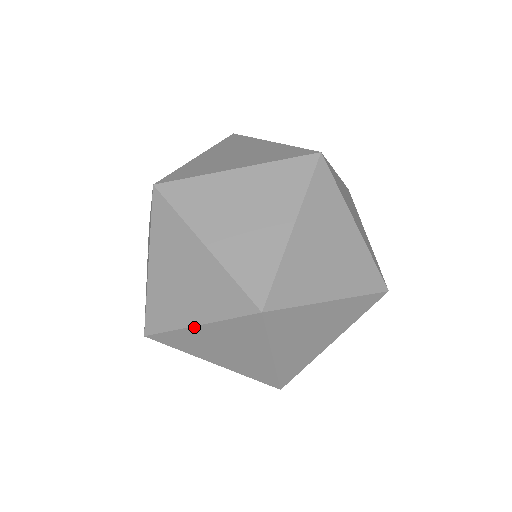
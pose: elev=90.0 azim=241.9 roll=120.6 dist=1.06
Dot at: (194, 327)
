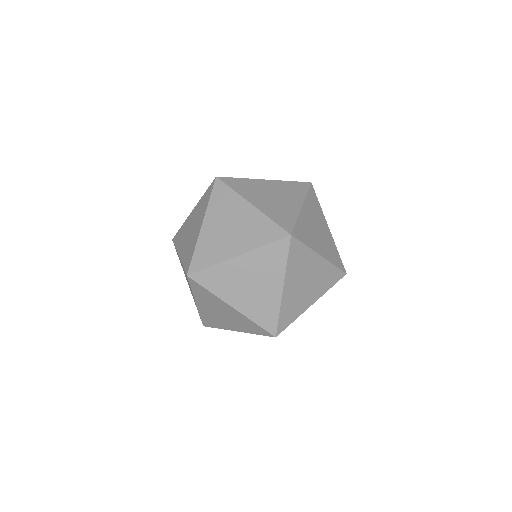
Dot at: occluded
